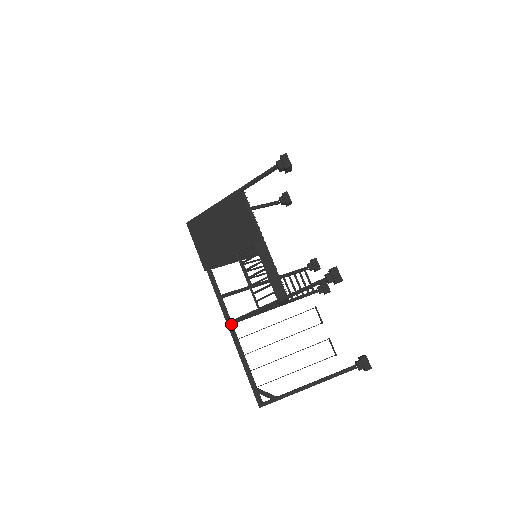
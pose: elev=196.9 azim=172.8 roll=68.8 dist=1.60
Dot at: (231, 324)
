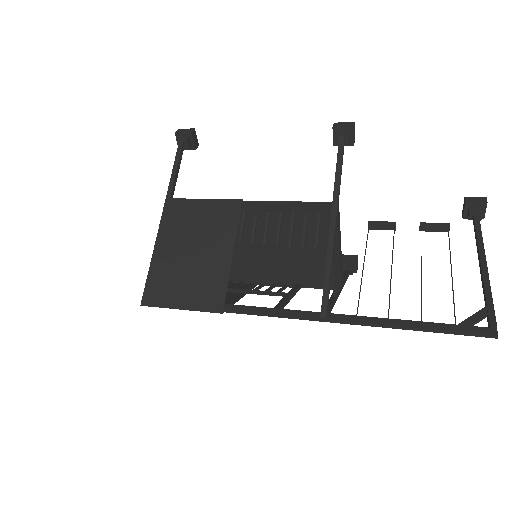
Dot at: (326, 314)
